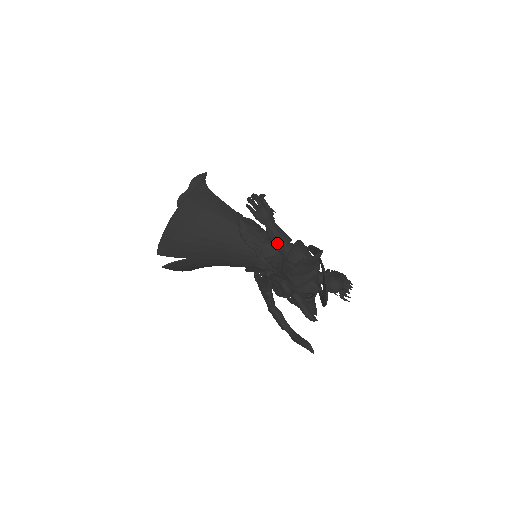
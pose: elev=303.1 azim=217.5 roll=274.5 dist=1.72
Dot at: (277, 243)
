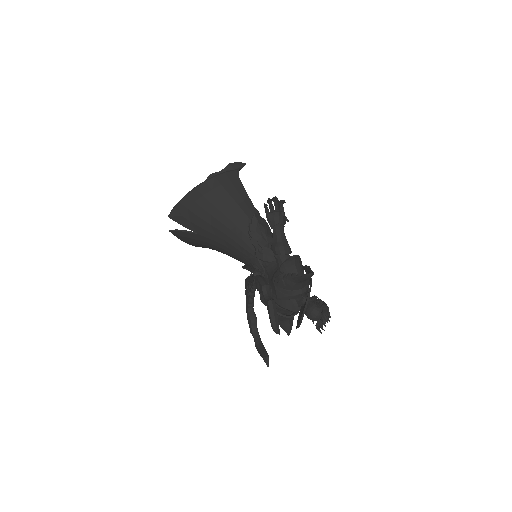
Dot at: (276, 249)
